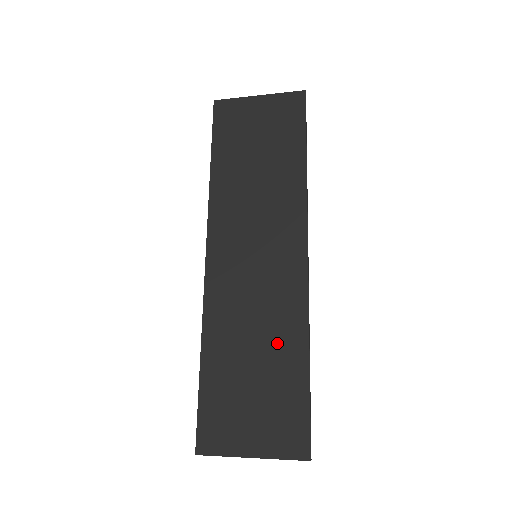
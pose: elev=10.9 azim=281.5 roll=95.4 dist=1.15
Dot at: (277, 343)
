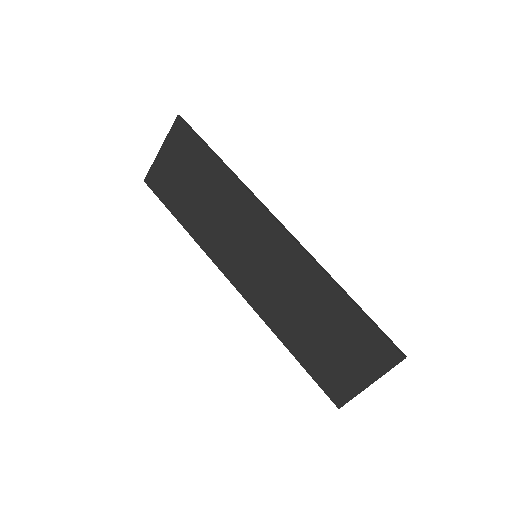
Dot at: (317, 301)
